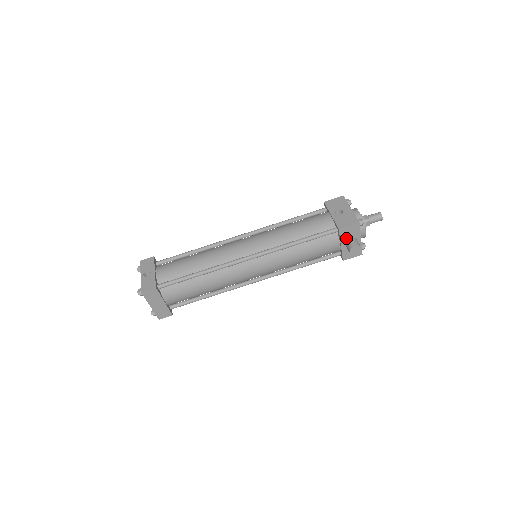
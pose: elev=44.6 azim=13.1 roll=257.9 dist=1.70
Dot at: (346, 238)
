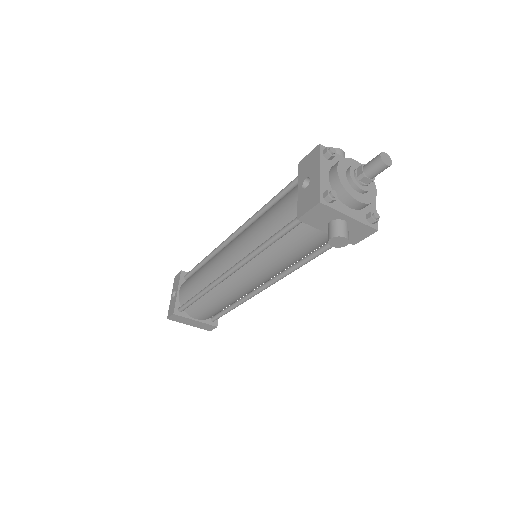
Dot at: (324, 224)
